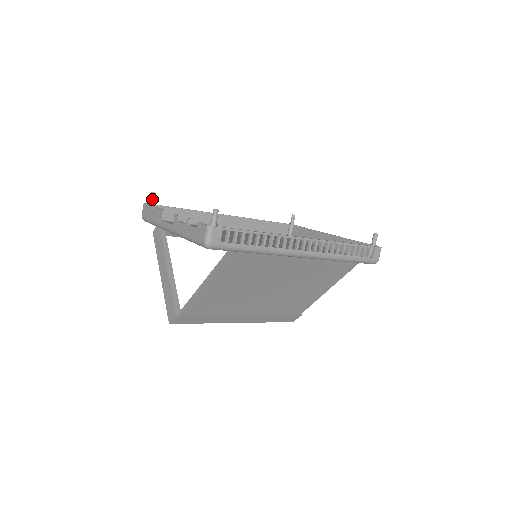
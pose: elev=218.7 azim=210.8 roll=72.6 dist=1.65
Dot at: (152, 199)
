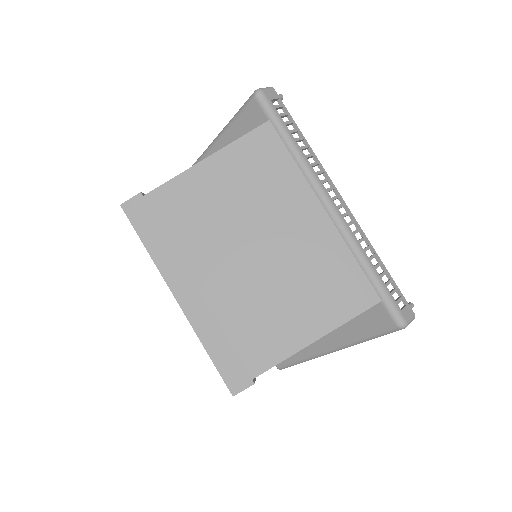
Dot at: occluded
